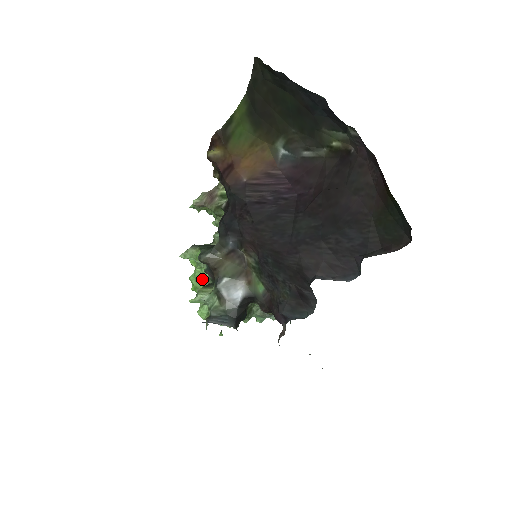
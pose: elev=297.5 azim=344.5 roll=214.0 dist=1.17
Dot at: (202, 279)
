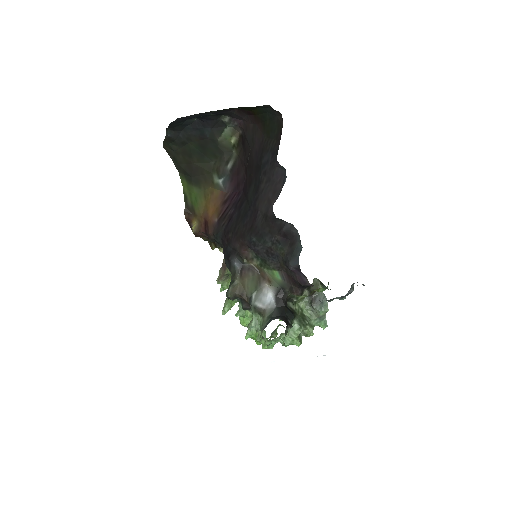
Dot at: occluded
